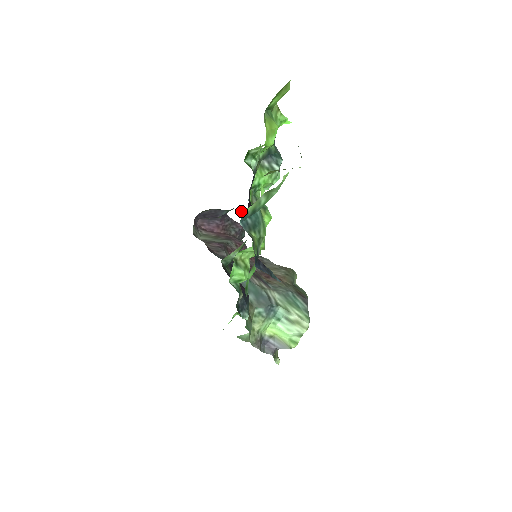
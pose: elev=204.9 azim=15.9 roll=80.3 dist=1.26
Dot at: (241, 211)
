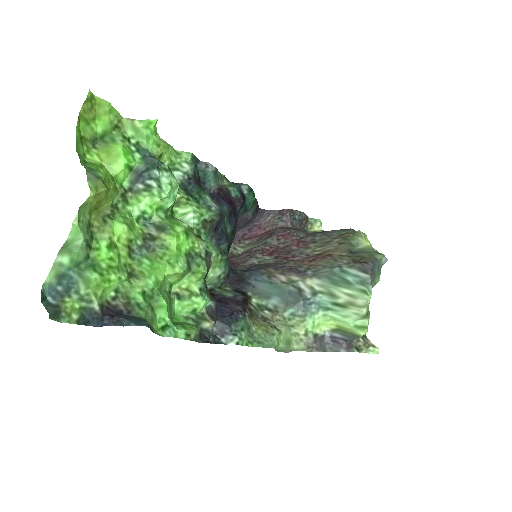
Dot at: (246, 209)
